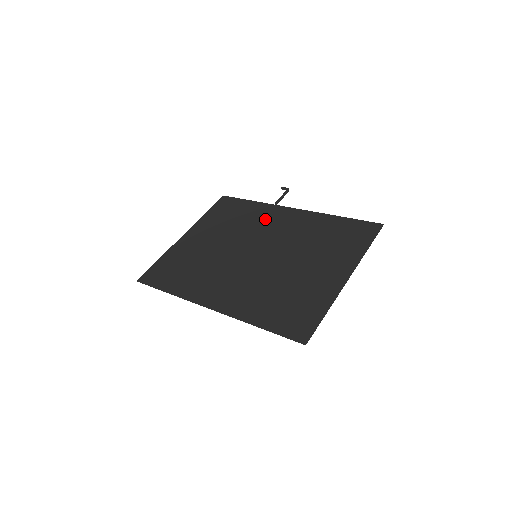
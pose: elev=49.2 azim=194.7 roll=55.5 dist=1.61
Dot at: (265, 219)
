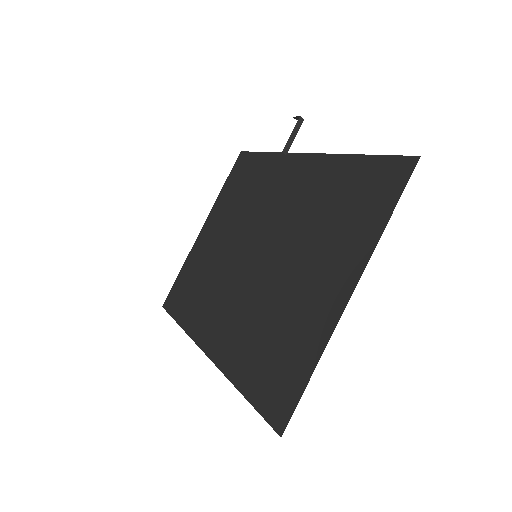
Dot at: (272, 184)
